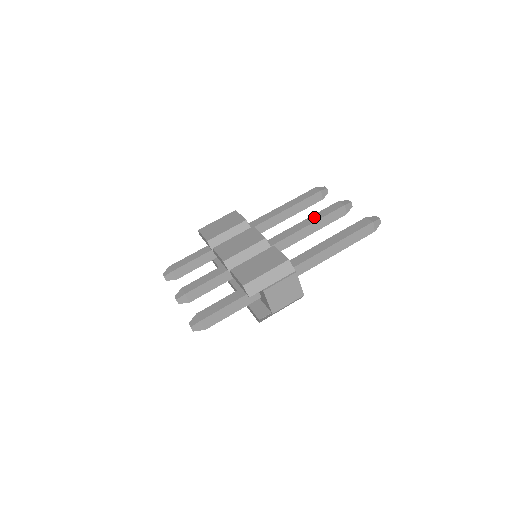
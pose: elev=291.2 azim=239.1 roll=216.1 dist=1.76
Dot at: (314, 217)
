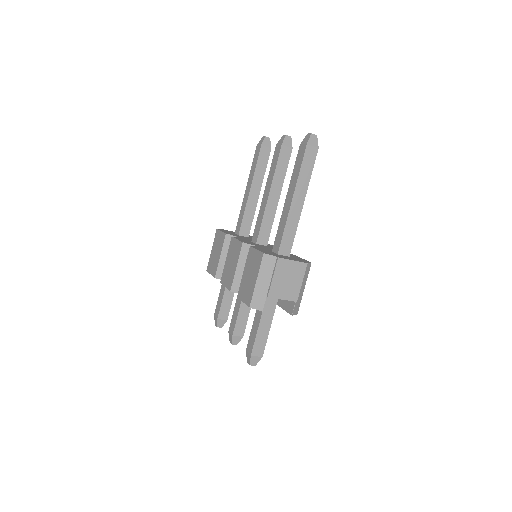
Dot at: (269, 180)
